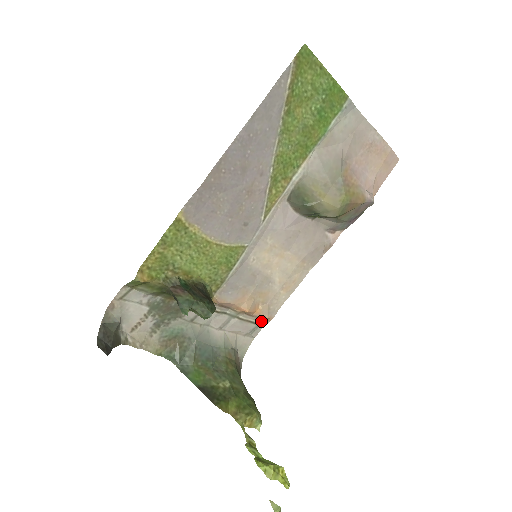
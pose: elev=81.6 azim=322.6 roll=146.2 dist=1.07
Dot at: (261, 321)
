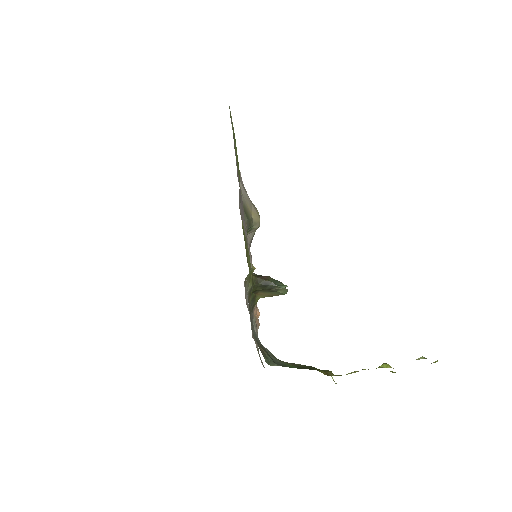
Dot at: occluded
